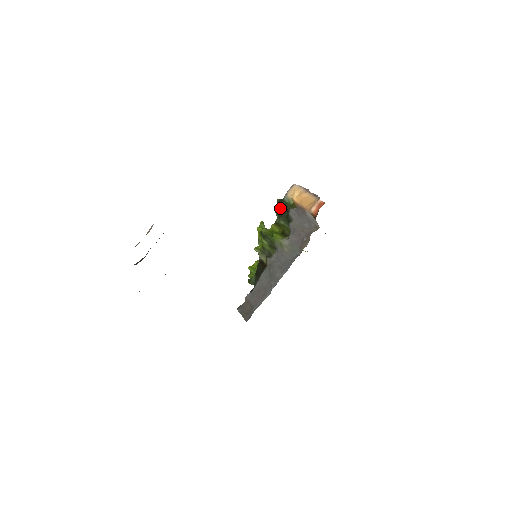
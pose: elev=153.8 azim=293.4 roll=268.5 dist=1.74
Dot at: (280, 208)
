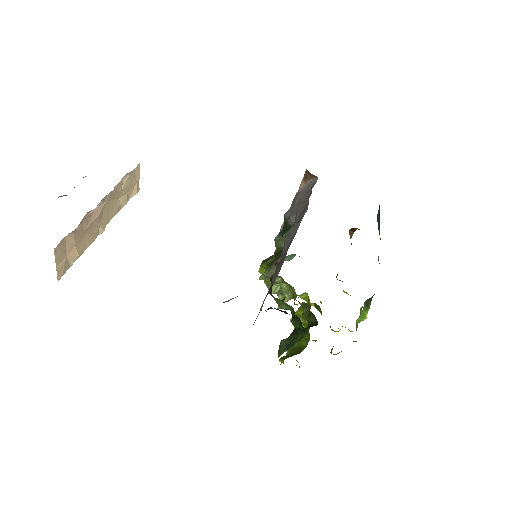
Dot at: (278, 239)
